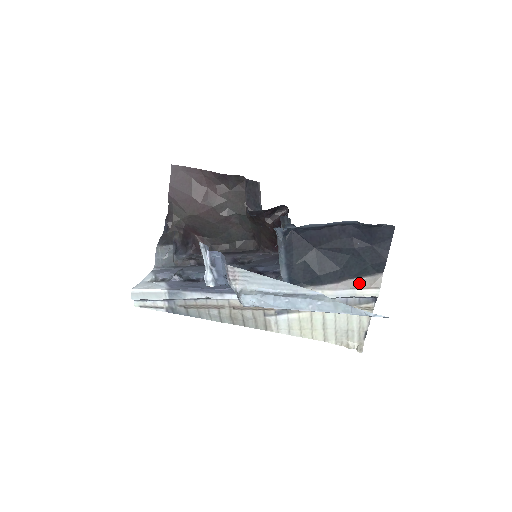
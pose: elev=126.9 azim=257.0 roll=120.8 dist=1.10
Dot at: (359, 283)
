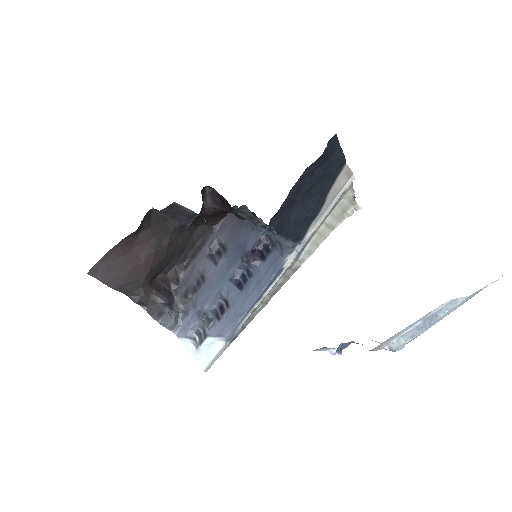
Dot at: (337, 187)
